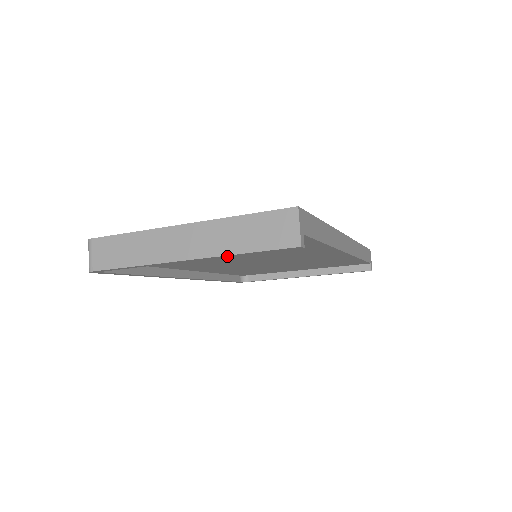
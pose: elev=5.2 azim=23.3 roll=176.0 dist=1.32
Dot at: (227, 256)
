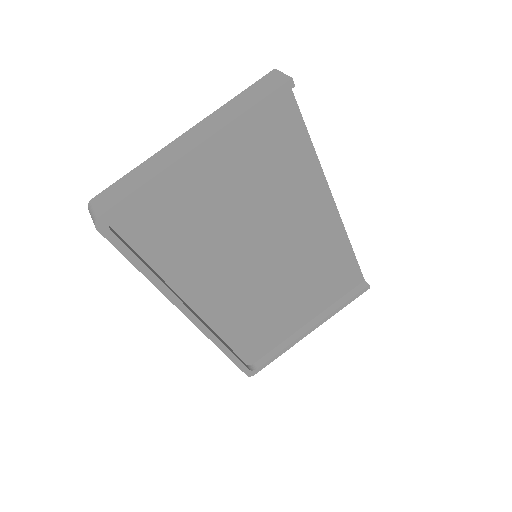
Dot at: (234, 126)
